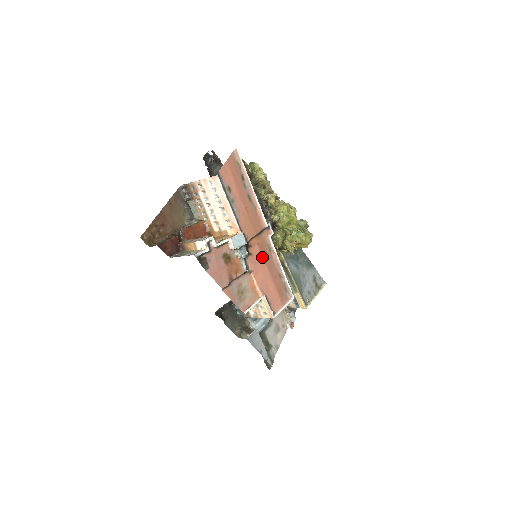
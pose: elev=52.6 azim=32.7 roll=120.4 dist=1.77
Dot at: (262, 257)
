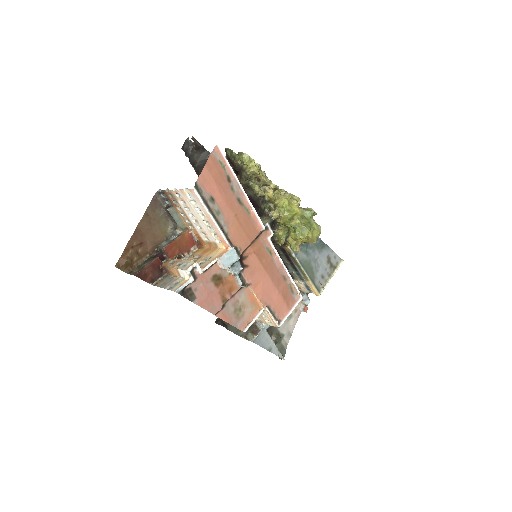
Dot at: (261, 265)
